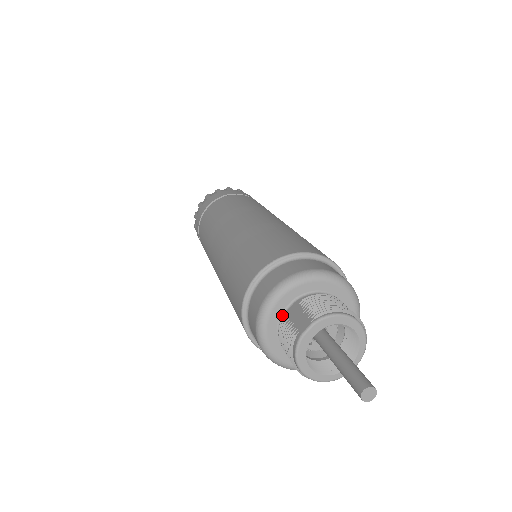
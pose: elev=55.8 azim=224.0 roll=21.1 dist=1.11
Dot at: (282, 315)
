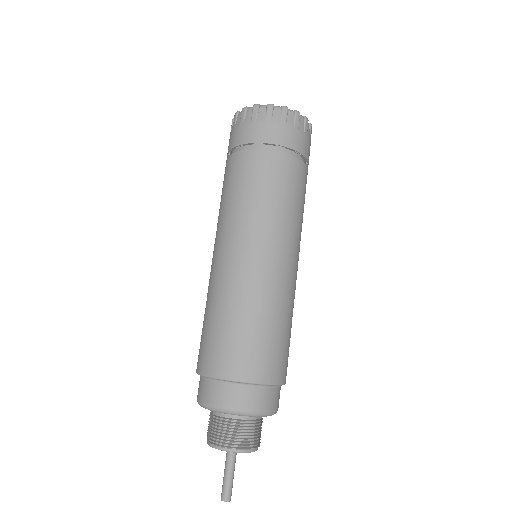
Dot at: occluded
